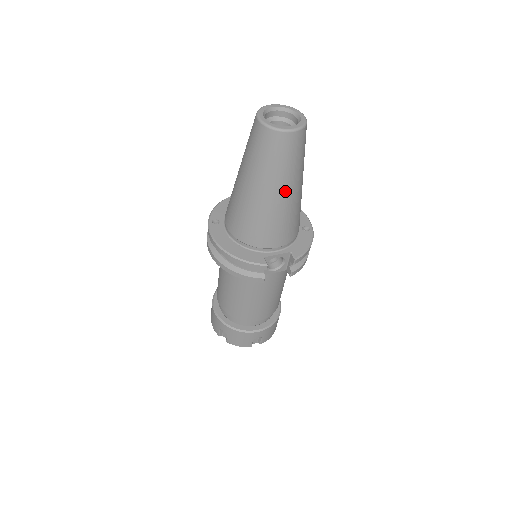
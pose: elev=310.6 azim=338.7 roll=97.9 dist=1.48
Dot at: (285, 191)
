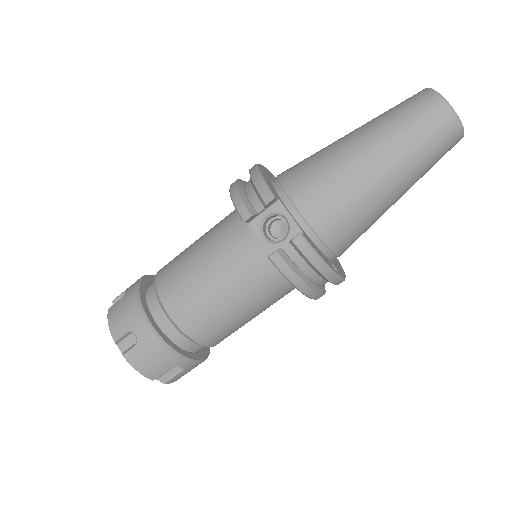
Dot at: (377, 156)
